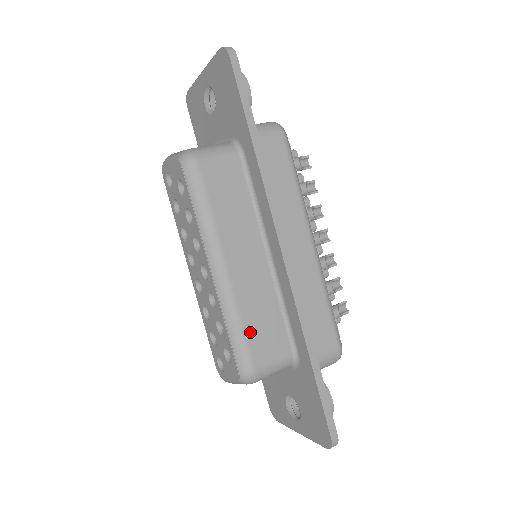
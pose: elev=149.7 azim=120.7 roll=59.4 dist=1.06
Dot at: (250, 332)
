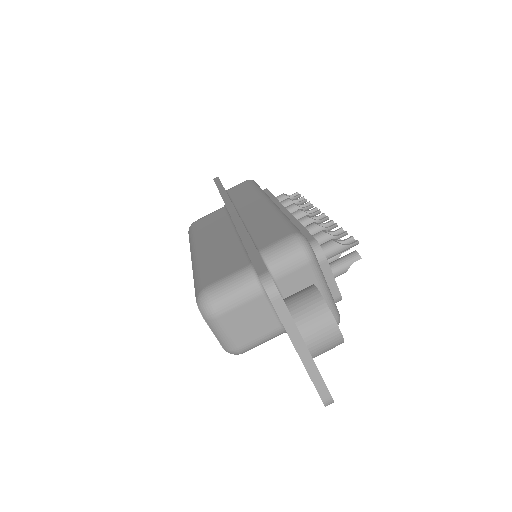
Dot at: occluded
